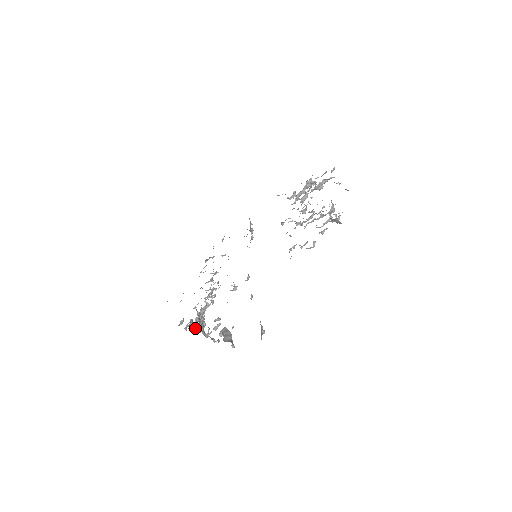
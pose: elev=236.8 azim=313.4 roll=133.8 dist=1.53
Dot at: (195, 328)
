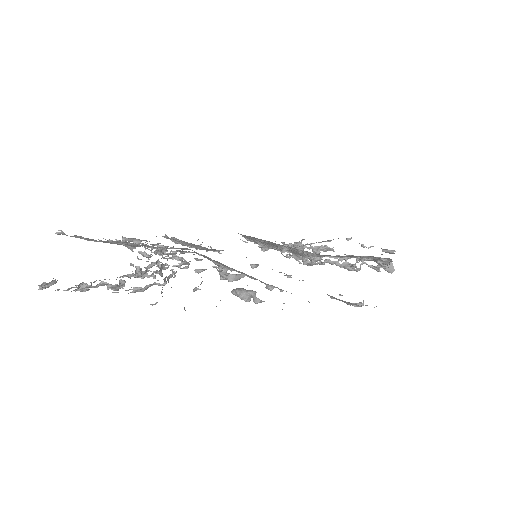
Dot at: occluded
